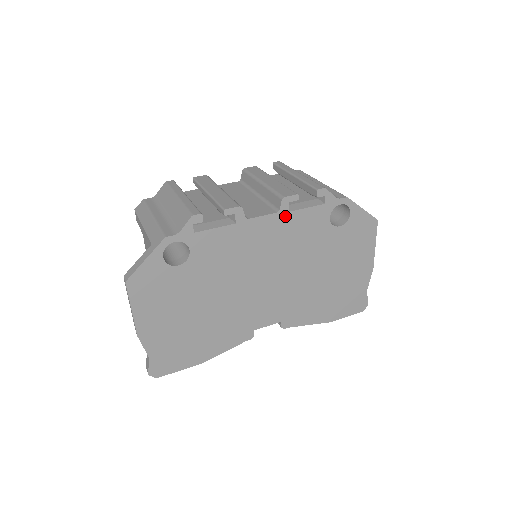
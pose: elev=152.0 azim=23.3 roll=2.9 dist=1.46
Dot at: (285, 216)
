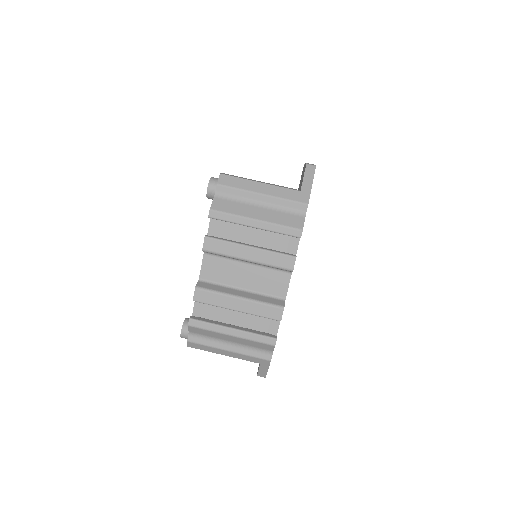
Dot at: occluded
